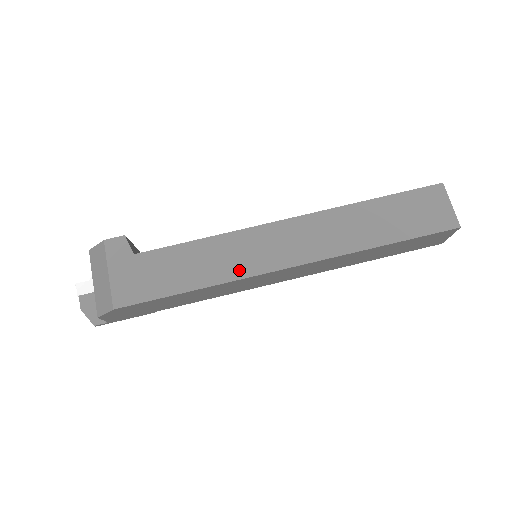
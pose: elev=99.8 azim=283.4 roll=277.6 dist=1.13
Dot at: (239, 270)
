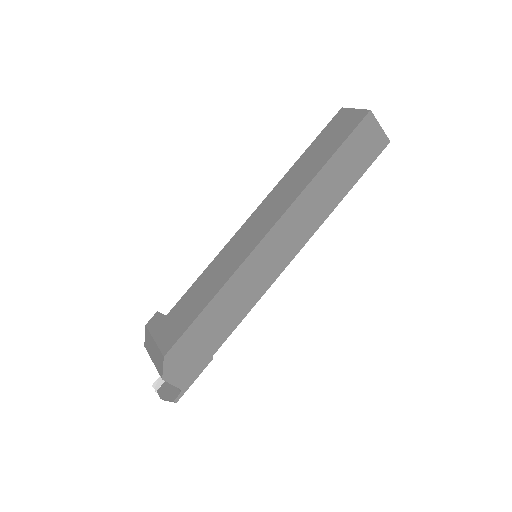
Dot at: (237, 262)
